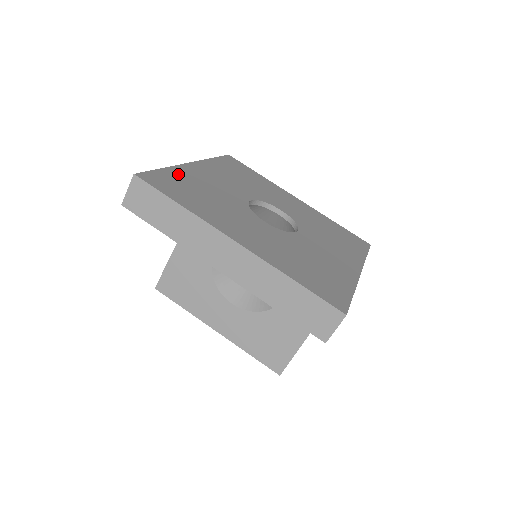
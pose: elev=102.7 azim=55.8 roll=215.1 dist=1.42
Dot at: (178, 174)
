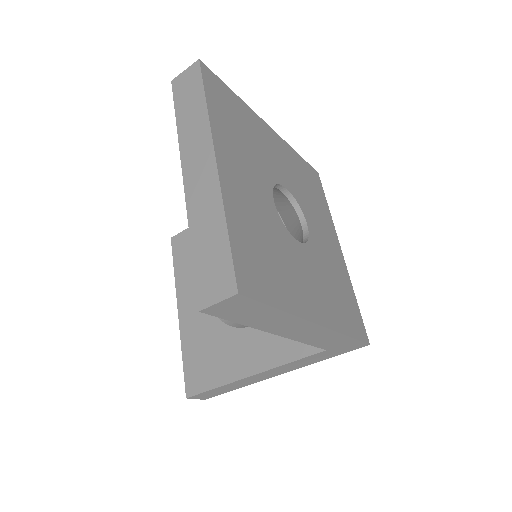
Dot at: (242, 108)
